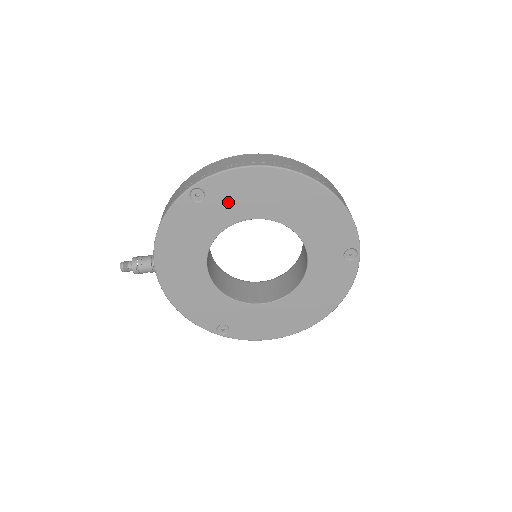
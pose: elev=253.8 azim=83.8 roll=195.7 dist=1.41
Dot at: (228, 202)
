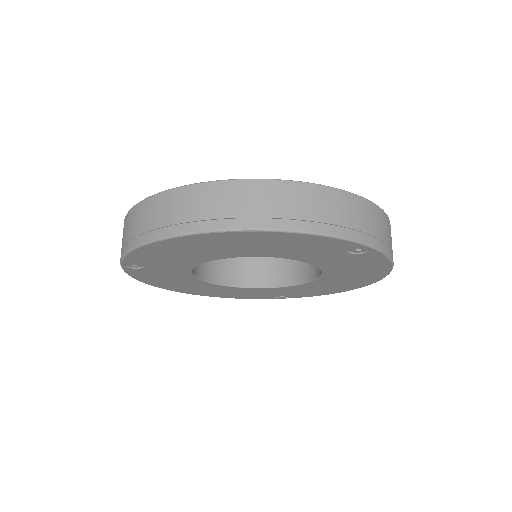
Dot at: (166, 262)
